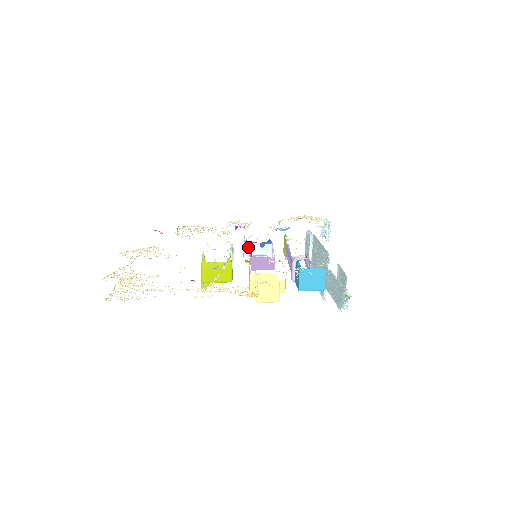
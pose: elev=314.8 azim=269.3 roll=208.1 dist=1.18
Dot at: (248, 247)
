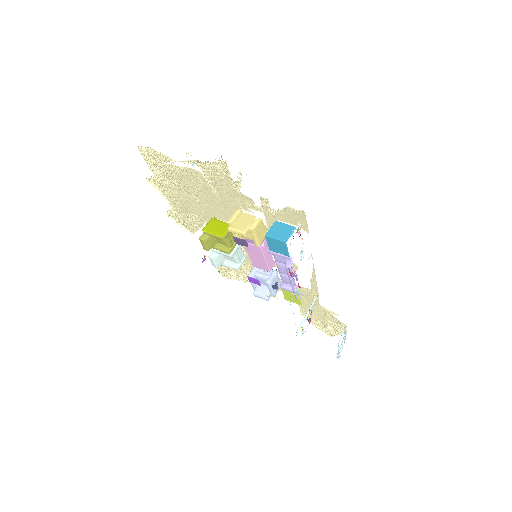
Dot at: (257, 268)
